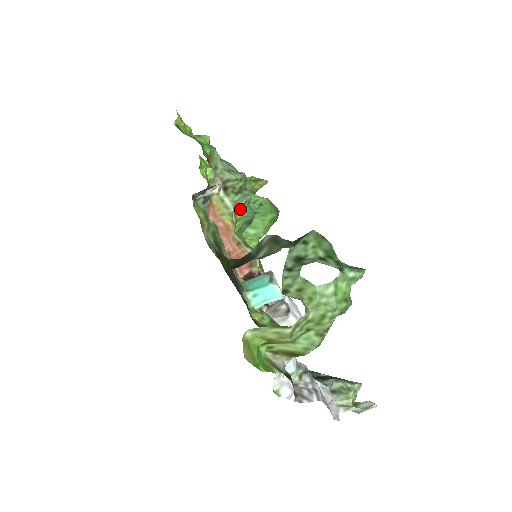
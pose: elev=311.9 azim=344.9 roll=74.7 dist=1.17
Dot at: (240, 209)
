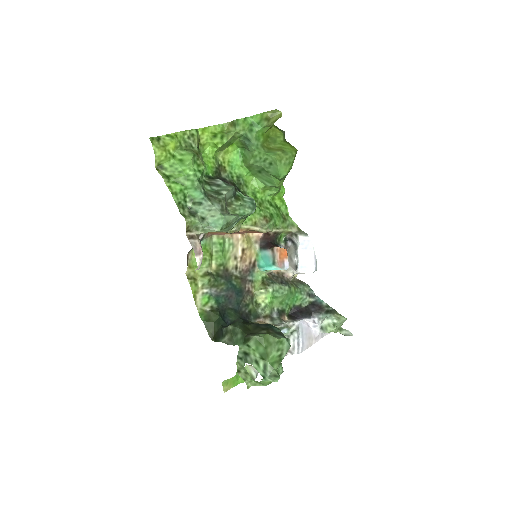
Dot at: occluded
